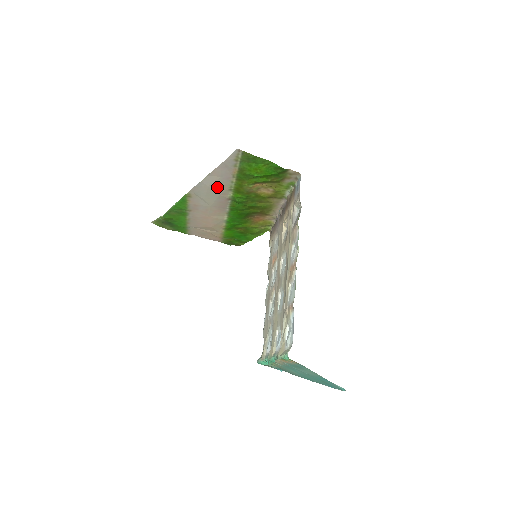
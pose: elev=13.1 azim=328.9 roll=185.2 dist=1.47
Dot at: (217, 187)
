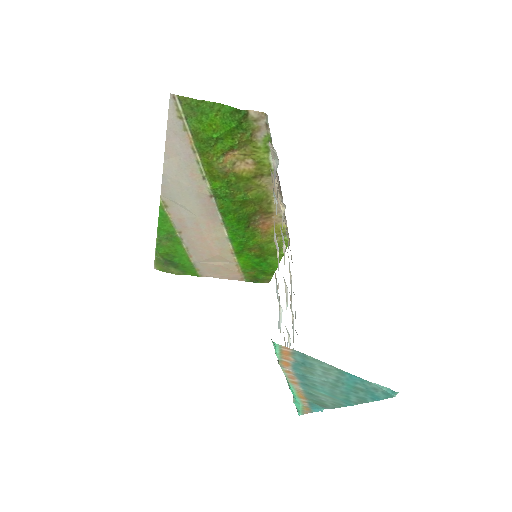
Dot at: (185, 177)
